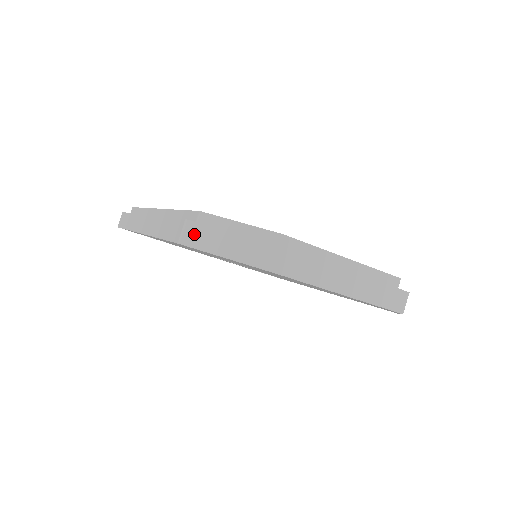
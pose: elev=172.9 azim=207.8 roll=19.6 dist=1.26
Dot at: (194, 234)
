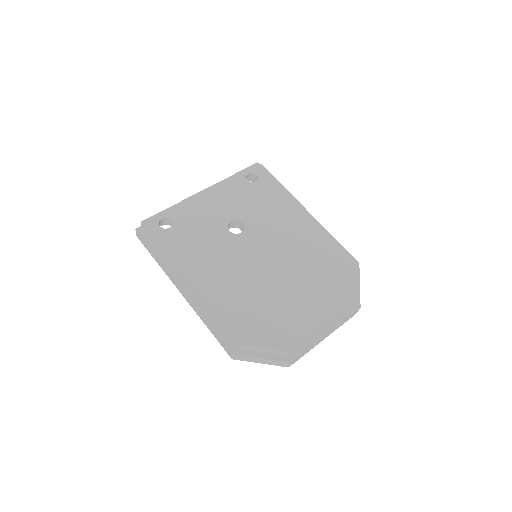
Dot at: (240, 358)
